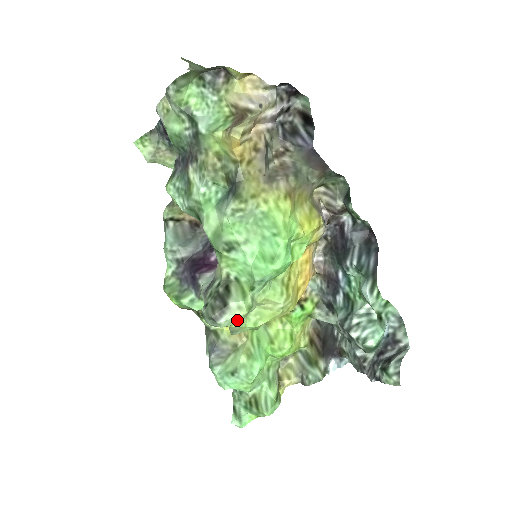
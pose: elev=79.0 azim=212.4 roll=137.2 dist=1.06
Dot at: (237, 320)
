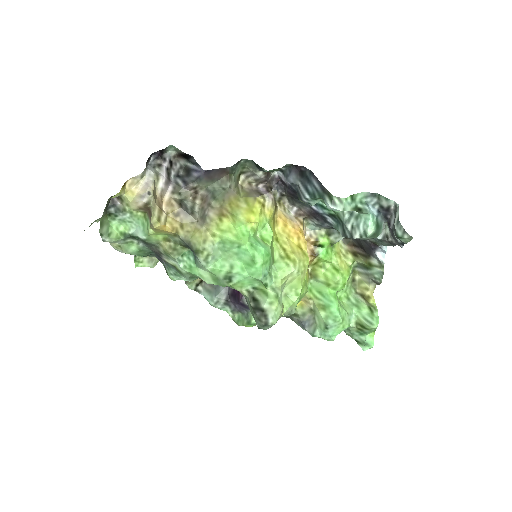
Dot at: (278, 310)
